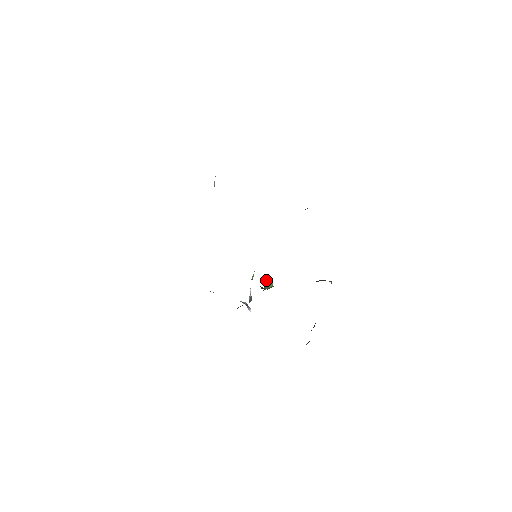
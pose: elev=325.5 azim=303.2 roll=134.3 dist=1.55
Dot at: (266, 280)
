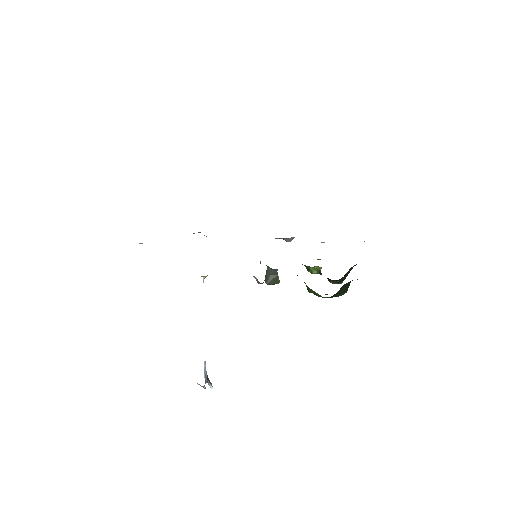
Dot at: occluded
